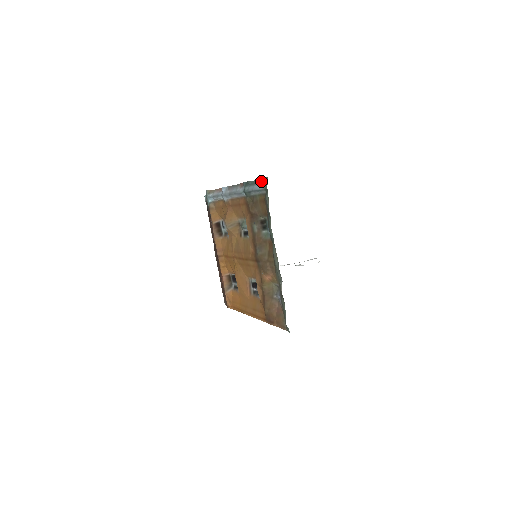
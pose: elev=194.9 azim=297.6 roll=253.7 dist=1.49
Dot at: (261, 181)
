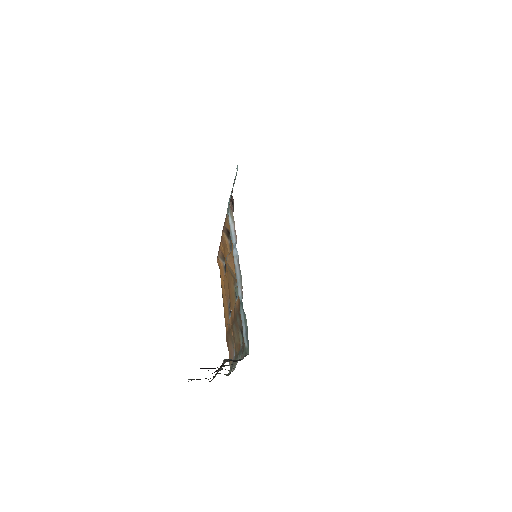
Dot at: (247, 339)
